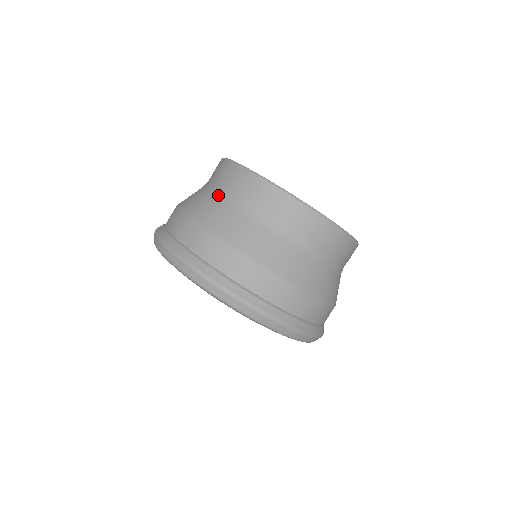
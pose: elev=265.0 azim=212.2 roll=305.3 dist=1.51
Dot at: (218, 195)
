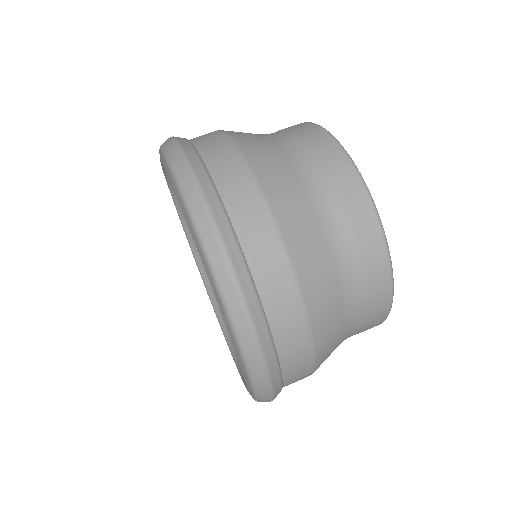
Dot at: (265, 134)
